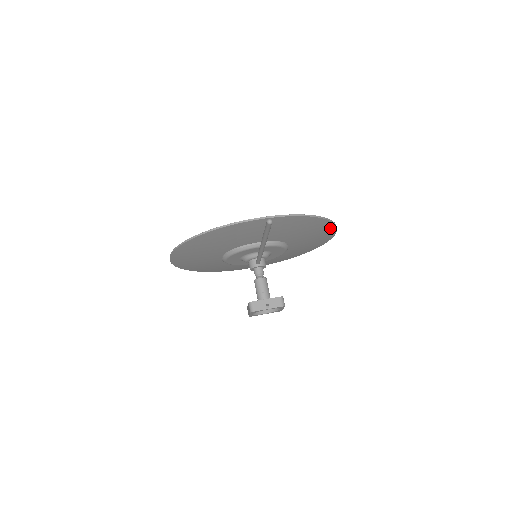
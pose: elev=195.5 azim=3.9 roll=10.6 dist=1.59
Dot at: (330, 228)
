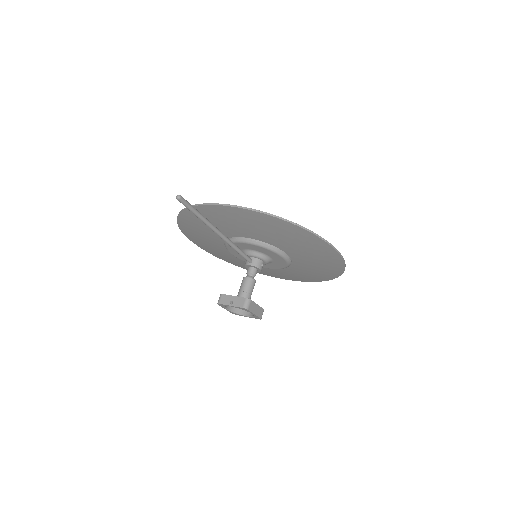
Dot at: (318, 241)
